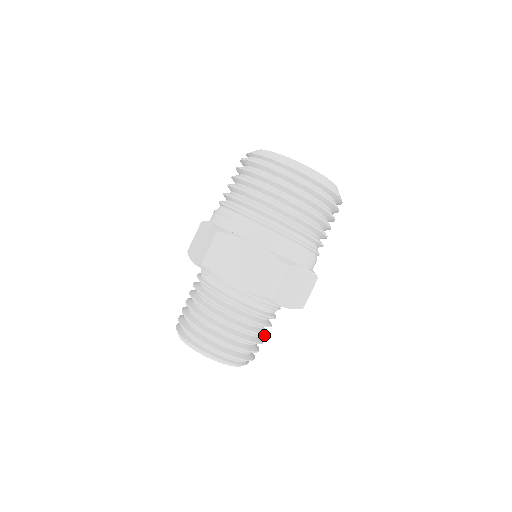
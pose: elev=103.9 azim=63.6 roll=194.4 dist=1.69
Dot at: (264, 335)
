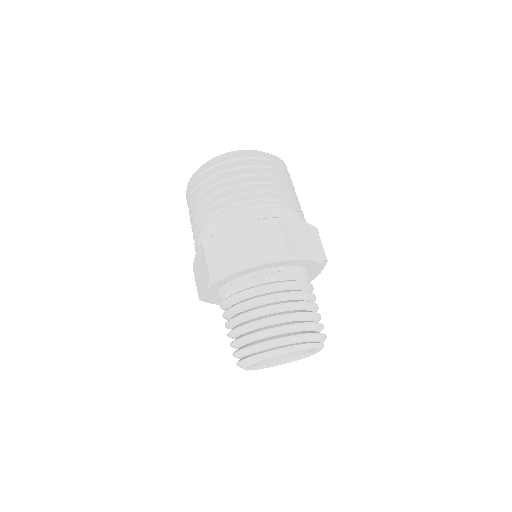
Dot at: (314, 304)
